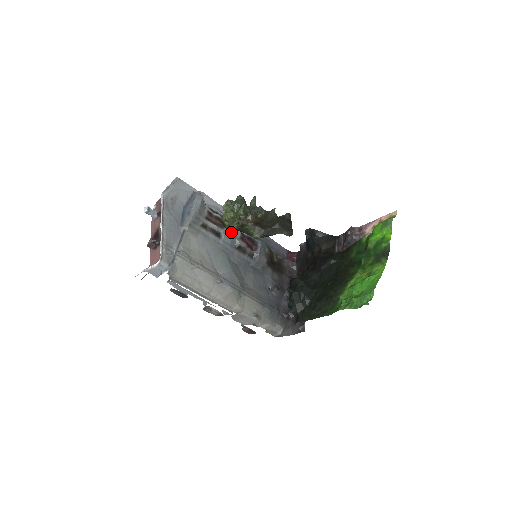
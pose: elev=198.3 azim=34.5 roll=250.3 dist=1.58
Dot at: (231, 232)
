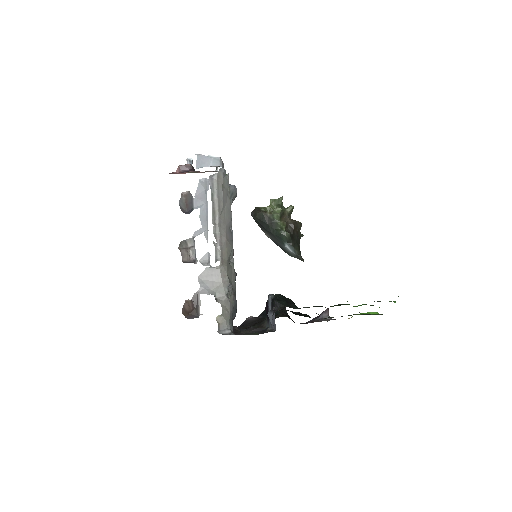
Dot at: occluded
